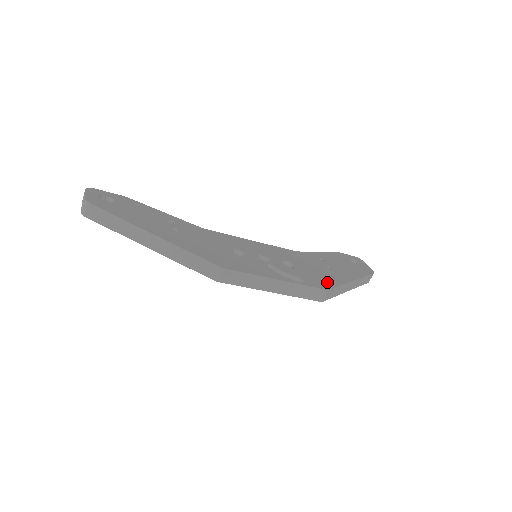
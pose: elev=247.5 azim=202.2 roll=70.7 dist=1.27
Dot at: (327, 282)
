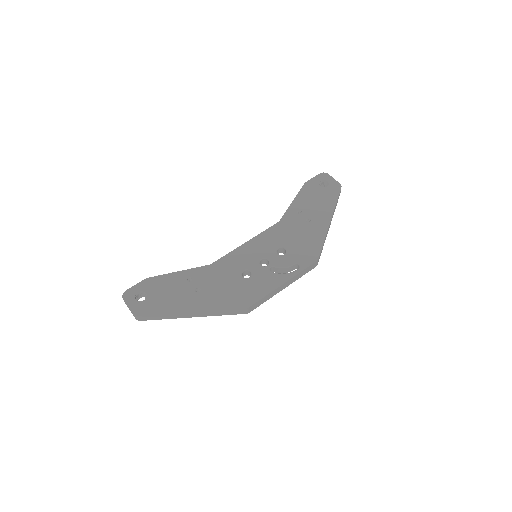
Dot at: (314, 248)
